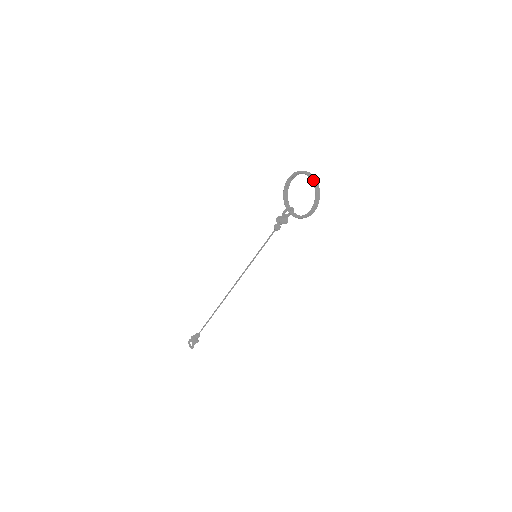
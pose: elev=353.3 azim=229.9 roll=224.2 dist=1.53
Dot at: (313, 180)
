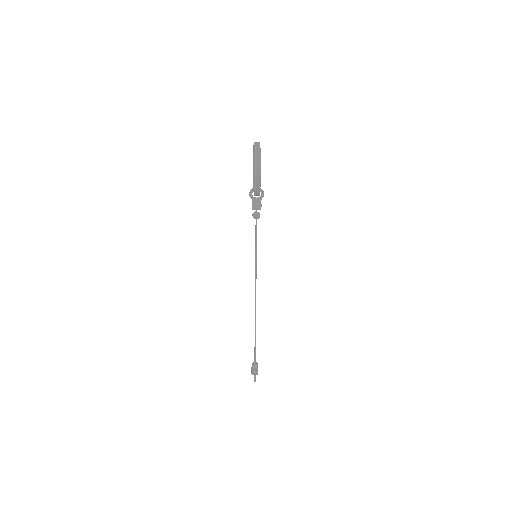
Dot at: (254, 146)
